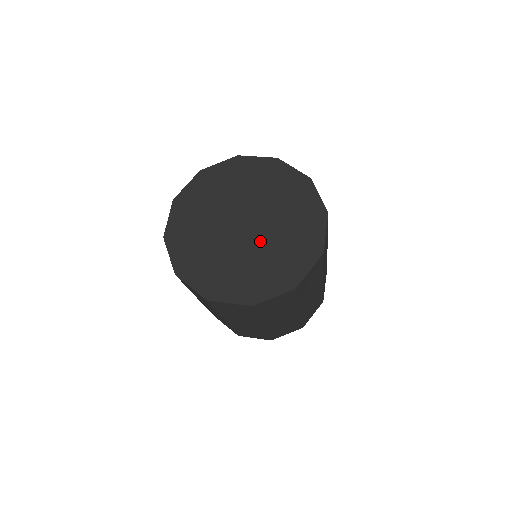
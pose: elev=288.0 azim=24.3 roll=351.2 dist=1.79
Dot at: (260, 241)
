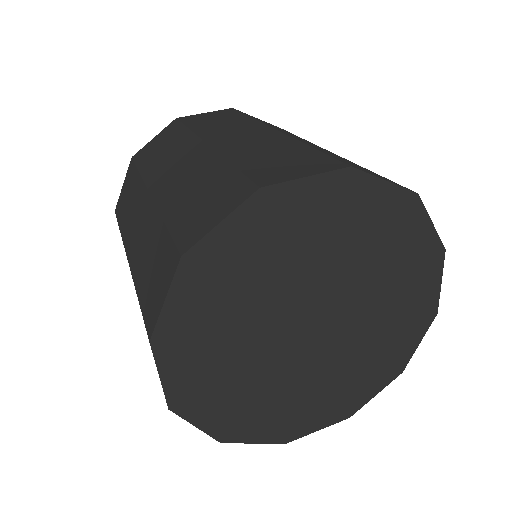
Dot at: (329, 354)
